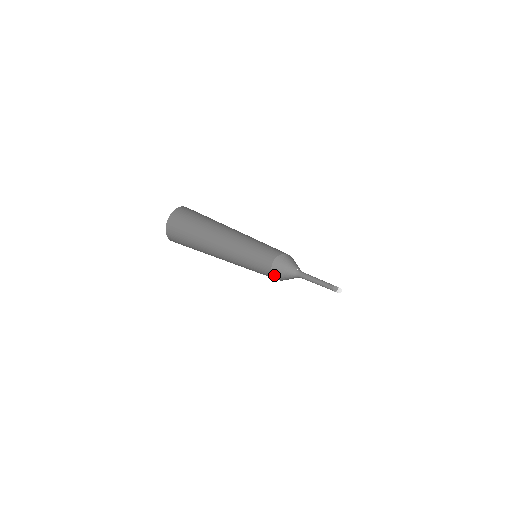
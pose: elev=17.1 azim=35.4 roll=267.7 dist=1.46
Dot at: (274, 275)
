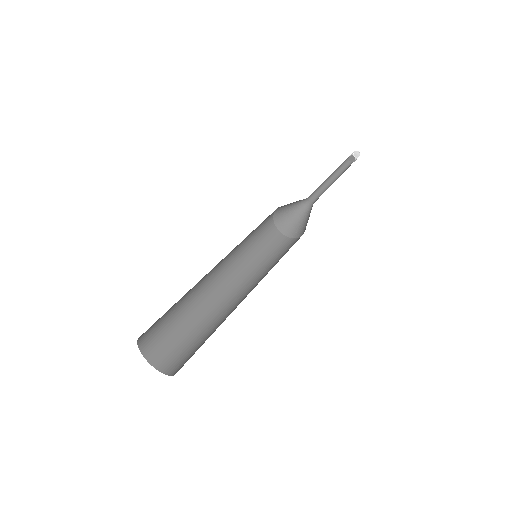
Dot at: (286, 234)
